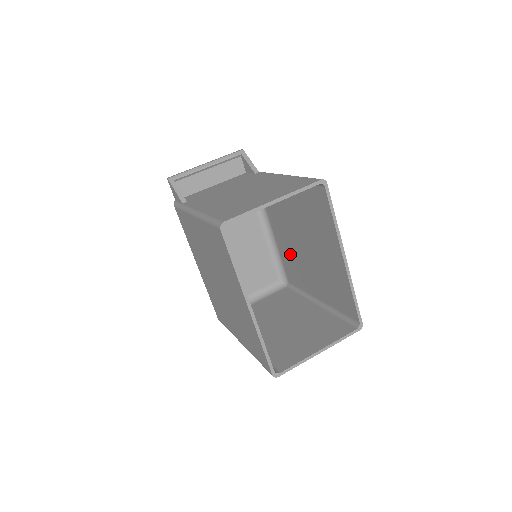
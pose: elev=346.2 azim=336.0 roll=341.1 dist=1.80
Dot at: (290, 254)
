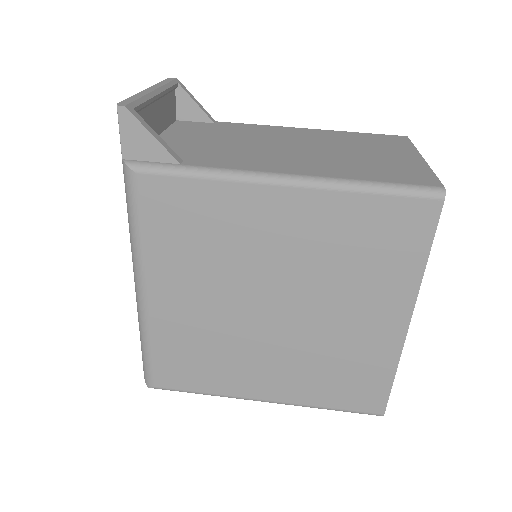
Dot at: occluded
